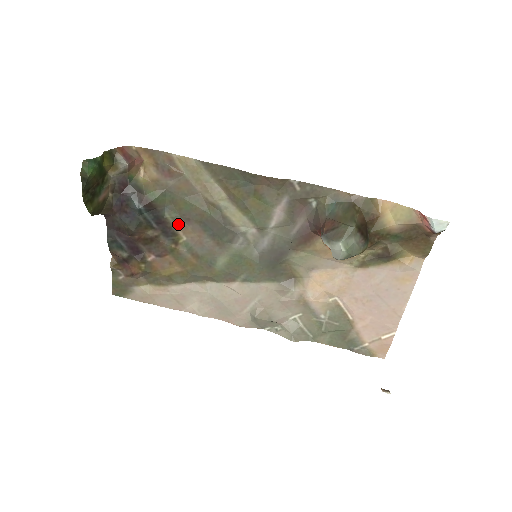
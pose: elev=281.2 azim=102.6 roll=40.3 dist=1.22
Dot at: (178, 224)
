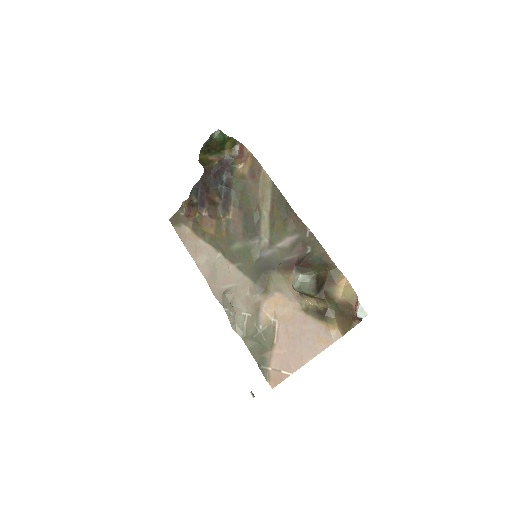
Dot at: (234, 206)
